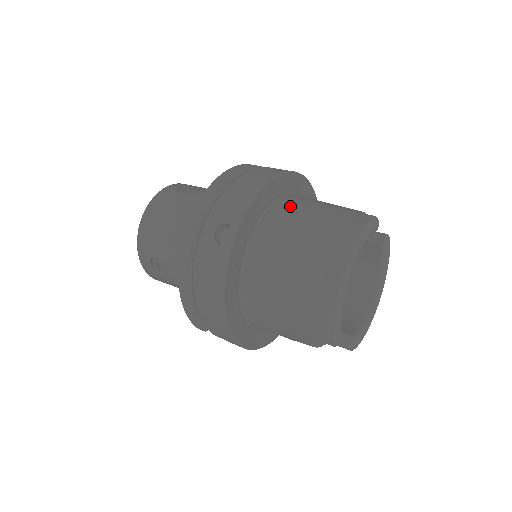
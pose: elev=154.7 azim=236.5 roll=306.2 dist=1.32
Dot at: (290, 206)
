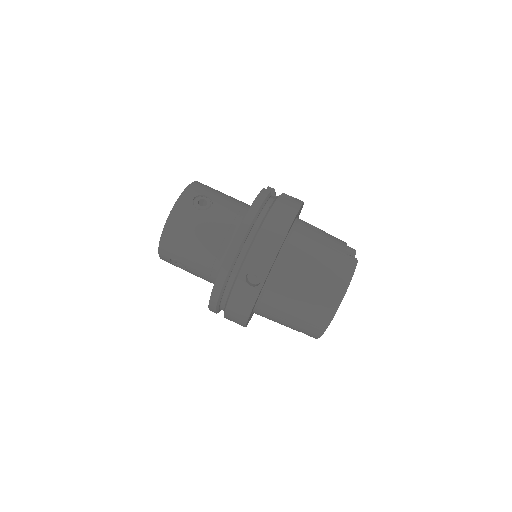
Dot at: (298, 247)
